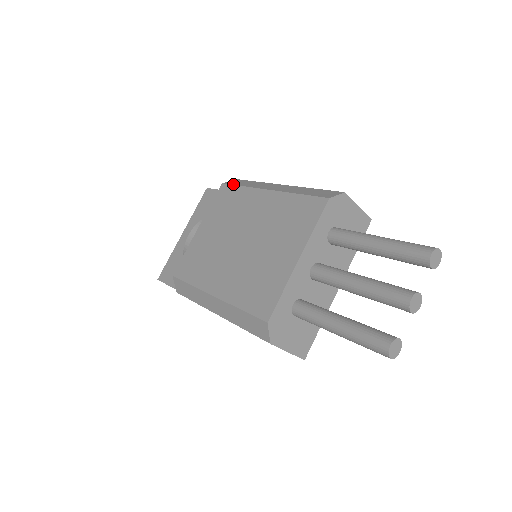
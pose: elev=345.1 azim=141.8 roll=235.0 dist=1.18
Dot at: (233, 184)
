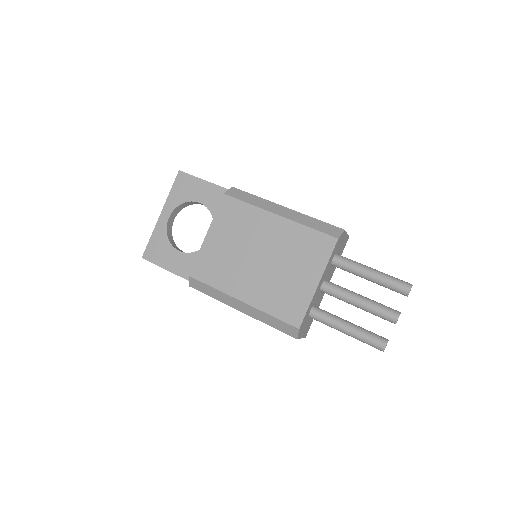
Dot at: (237, 198)
